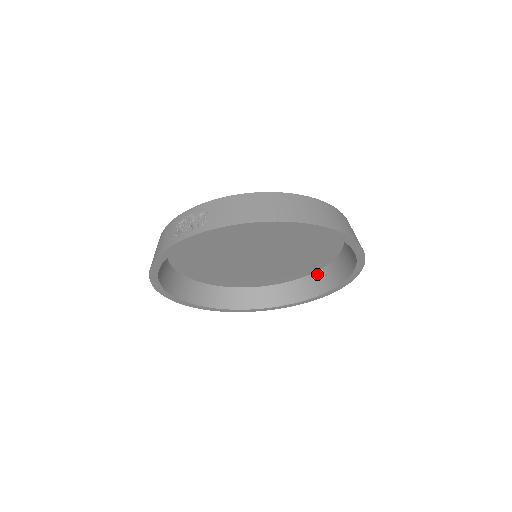
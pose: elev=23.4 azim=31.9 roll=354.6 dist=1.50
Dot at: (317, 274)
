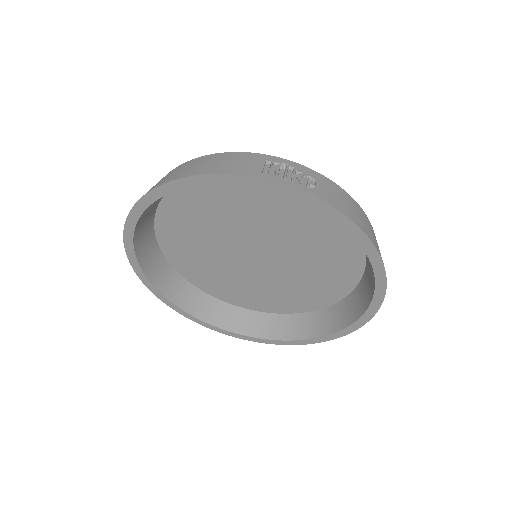
Dot at: (261, 315)
